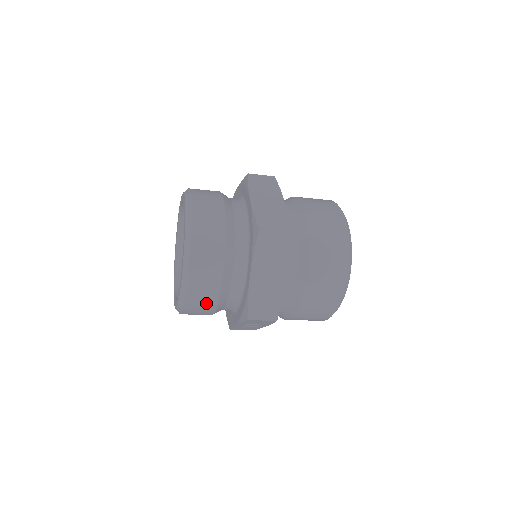
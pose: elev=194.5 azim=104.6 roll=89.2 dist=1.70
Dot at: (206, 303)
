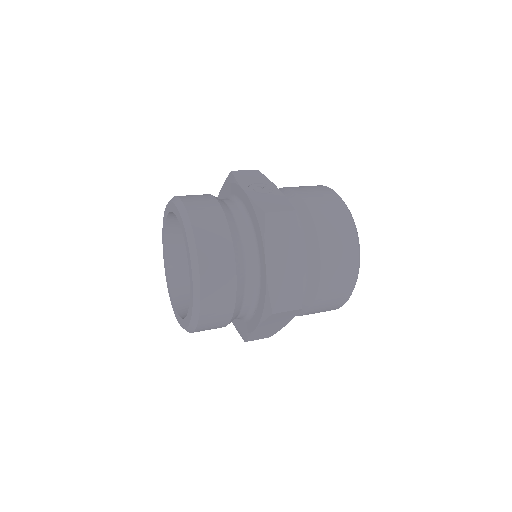
Dot at: occluded
